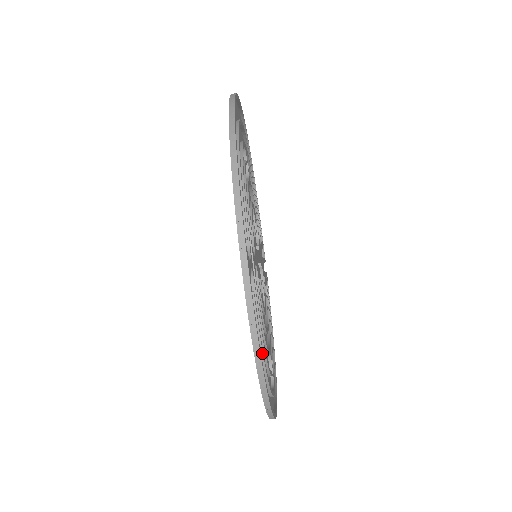
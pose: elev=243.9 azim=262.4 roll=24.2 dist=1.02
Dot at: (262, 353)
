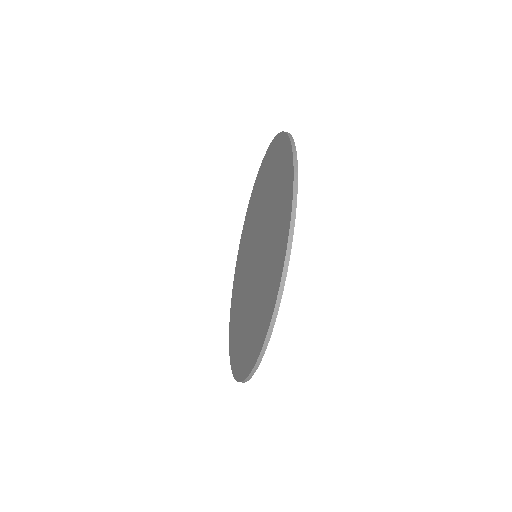
Dot at: occluded
